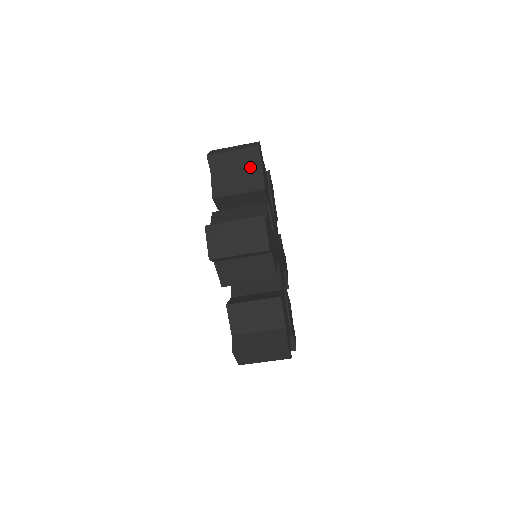
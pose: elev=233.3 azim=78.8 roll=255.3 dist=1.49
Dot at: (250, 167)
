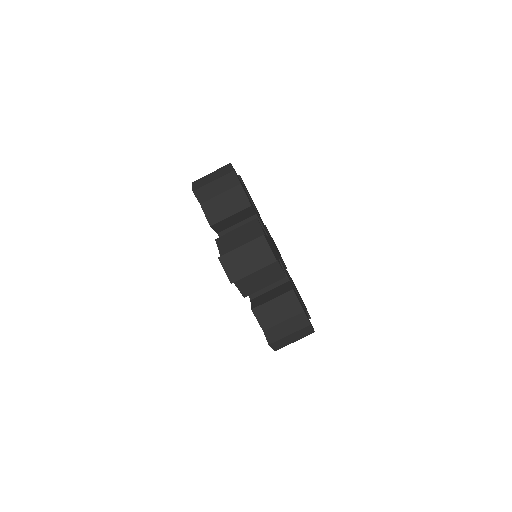
Dot at: occluded
